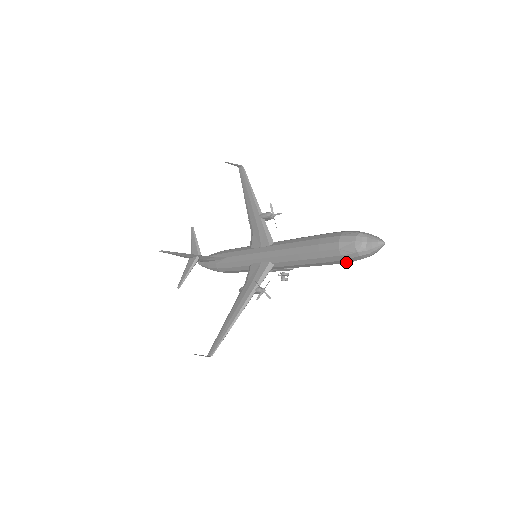
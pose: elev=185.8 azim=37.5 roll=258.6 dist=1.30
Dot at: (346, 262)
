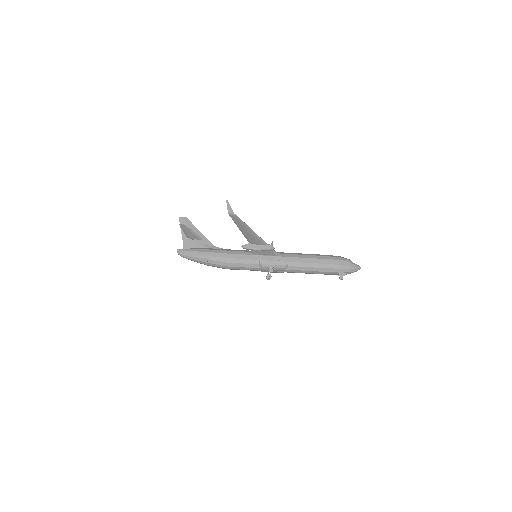
Dot at: (337, 264)
